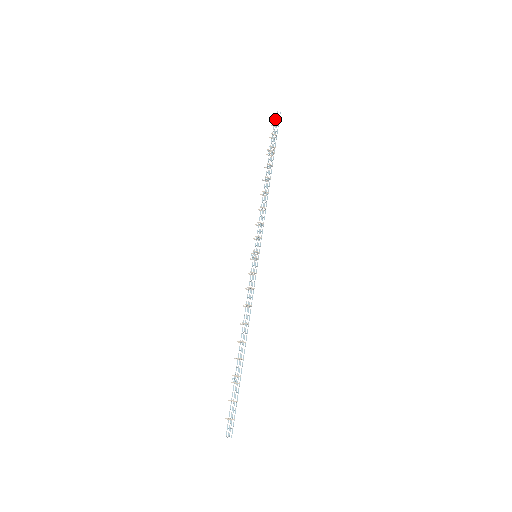
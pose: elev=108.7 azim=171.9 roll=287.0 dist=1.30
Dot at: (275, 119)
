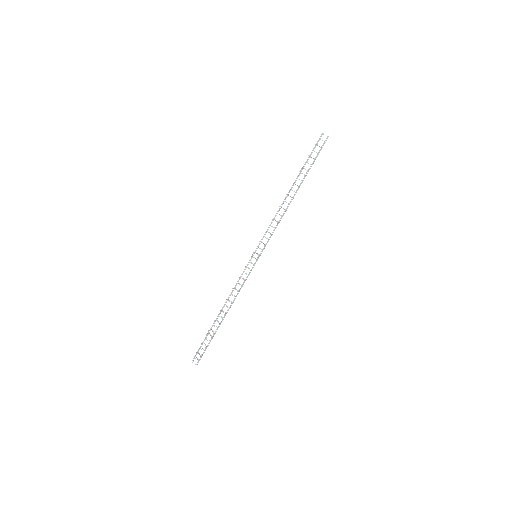
Dot at: occluded
